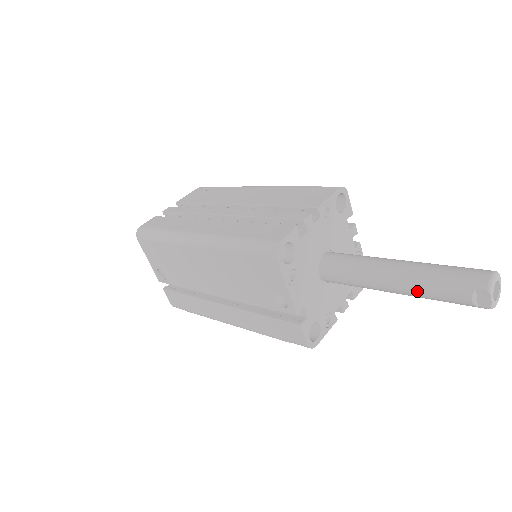
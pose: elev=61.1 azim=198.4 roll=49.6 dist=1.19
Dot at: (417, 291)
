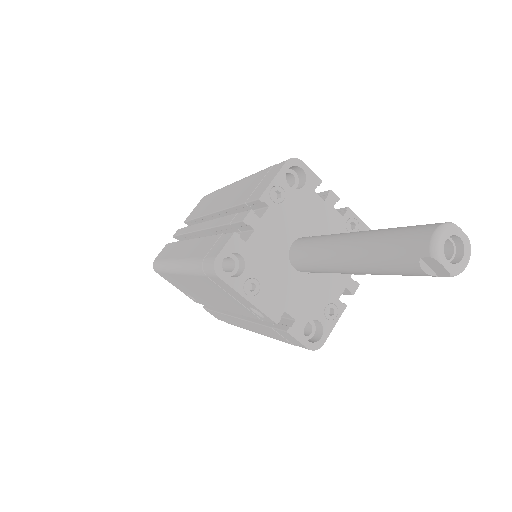
Dot at: (372, 270)
